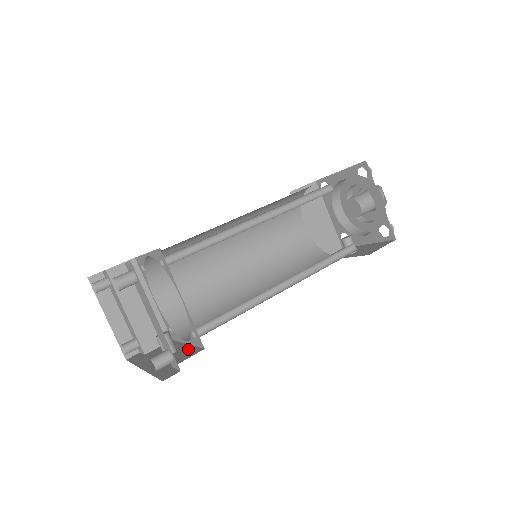
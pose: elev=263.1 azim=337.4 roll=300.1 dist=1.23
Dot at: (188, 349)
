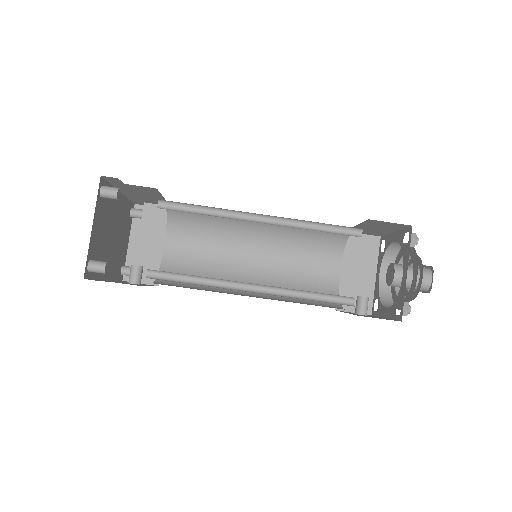
Dot at: (141, 285)
